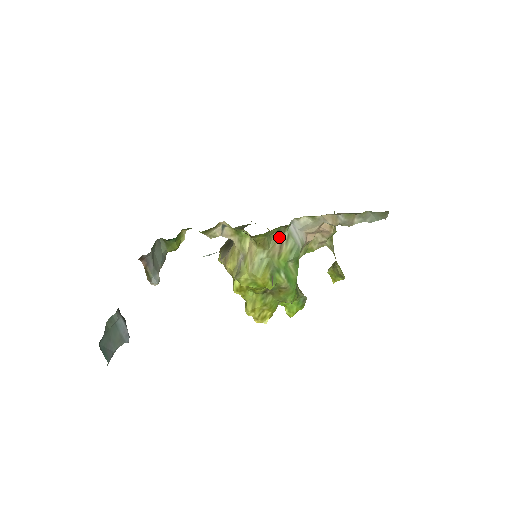
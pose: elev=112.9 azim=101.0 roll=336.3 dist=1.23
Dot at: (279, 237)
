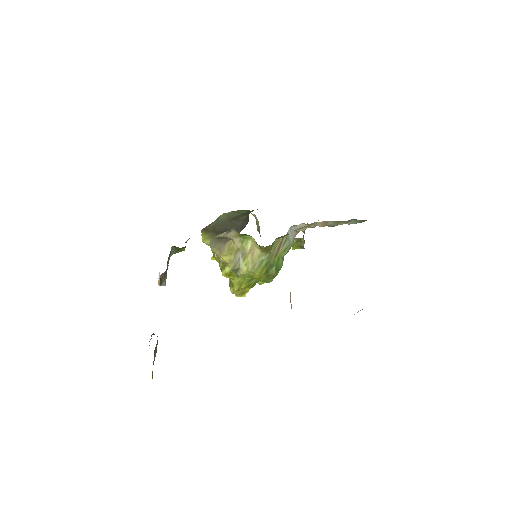
Dot at: (279, 241)
